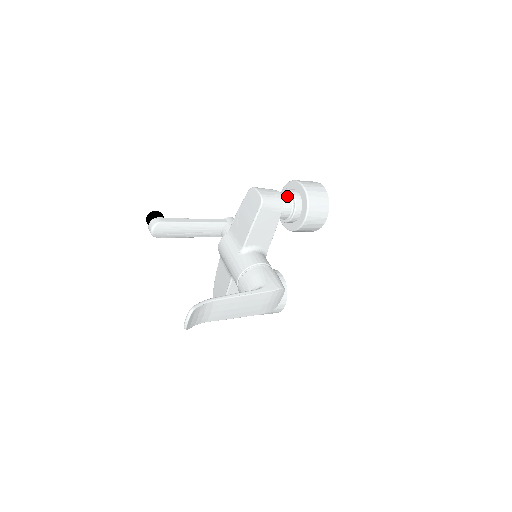
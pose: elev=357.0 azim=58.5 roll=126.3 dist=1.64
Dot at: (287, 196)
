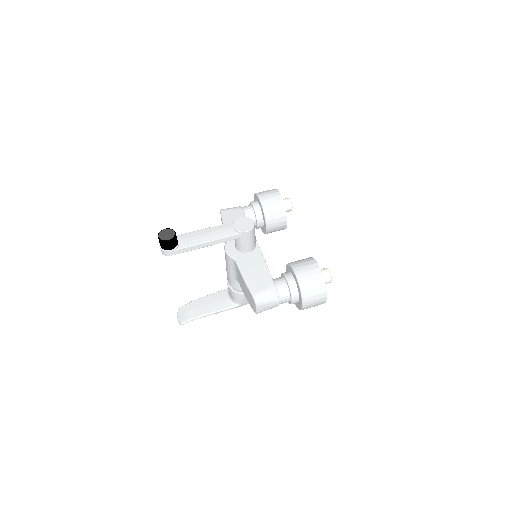
Dot at: (285, 302)
